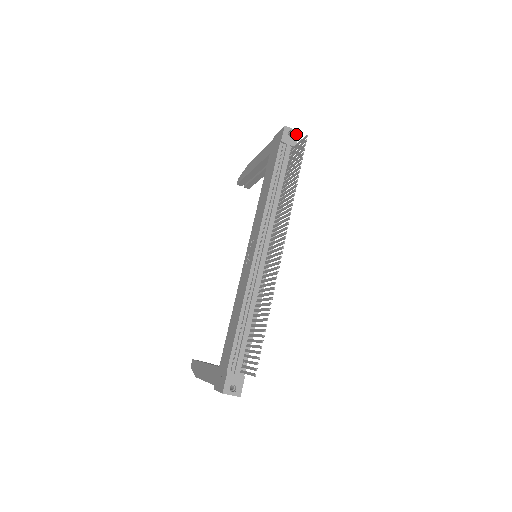
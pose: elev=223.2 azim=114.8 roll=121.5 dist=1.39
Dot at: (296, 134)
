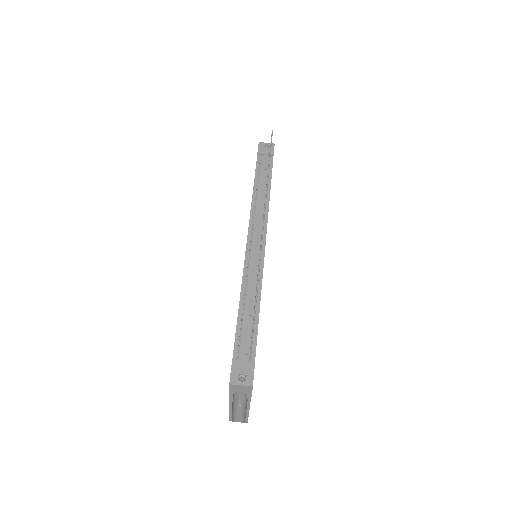
Dot at: (271, 146)
